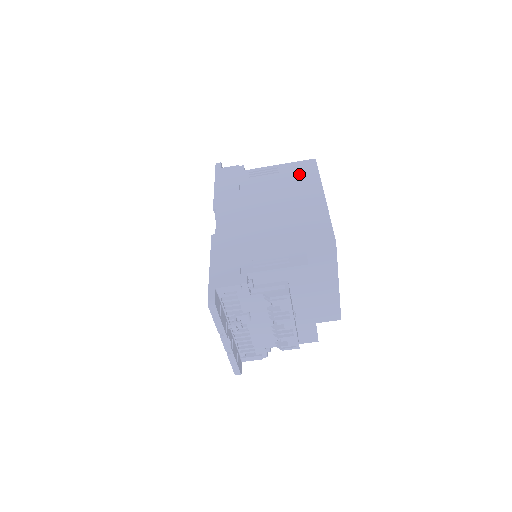
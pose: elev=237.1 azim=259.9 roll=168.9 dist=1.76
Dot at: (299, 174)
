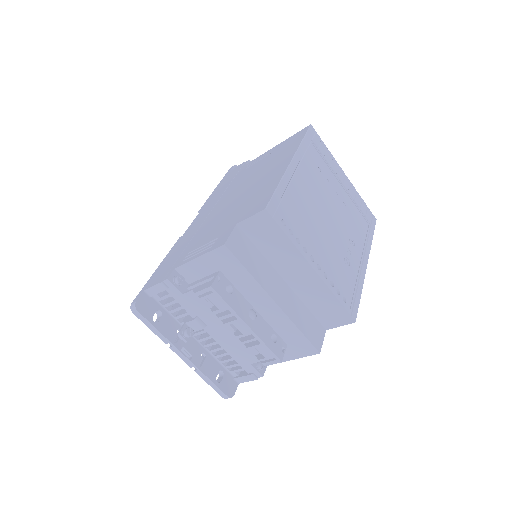
Dot at: (285, 148)
